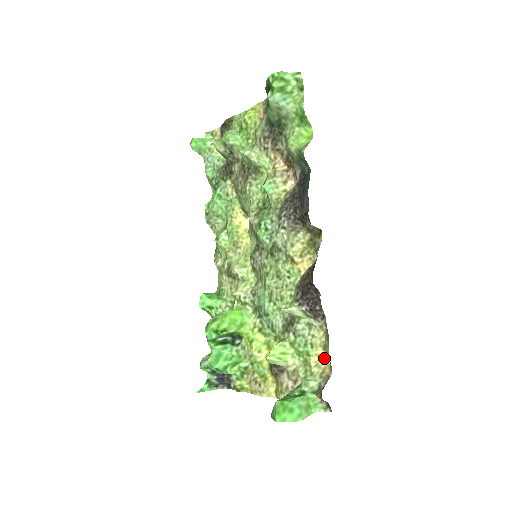
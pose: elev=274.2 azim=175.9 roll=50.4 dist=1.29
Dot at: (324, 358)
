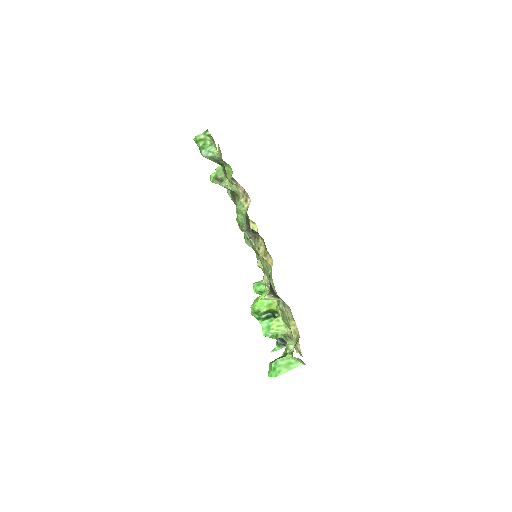
Dot at: occluded
